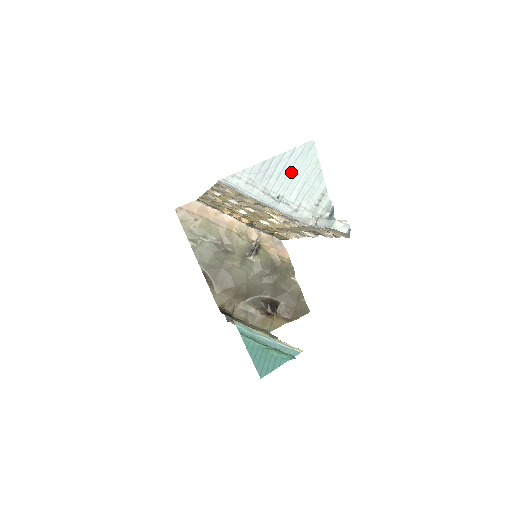
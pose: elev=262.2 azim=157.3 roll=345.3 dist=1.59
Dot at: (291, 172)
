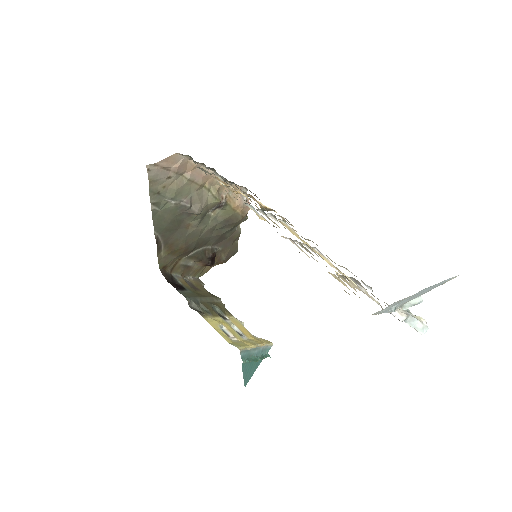
Dot at: (424, 291)
